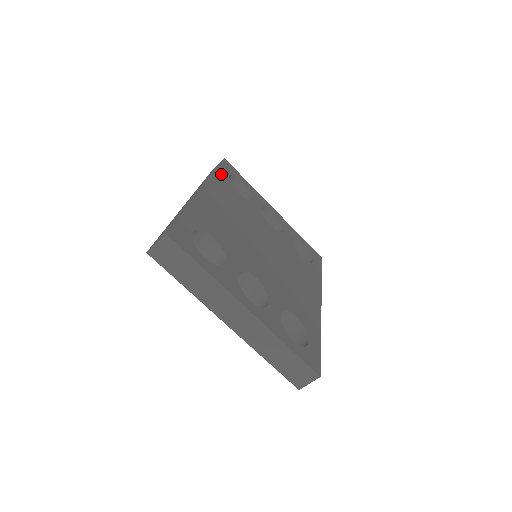
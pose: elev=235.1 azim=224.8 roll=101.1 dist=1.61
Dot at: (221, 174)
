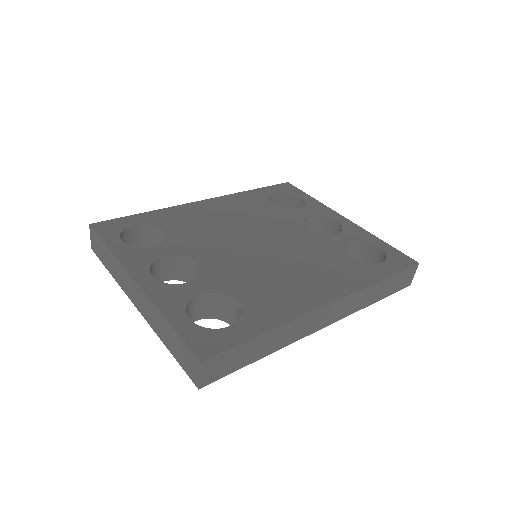
Dot at: (259, 192)
